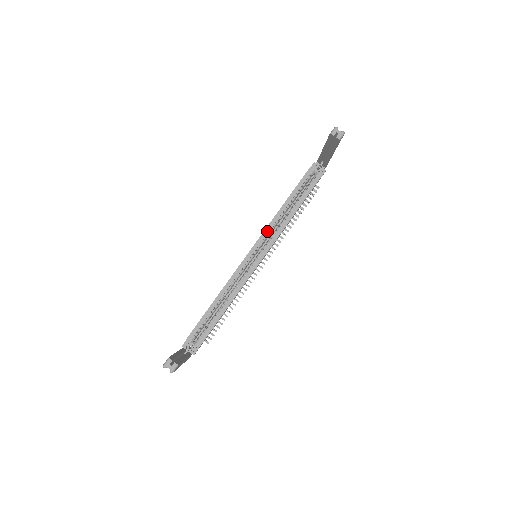
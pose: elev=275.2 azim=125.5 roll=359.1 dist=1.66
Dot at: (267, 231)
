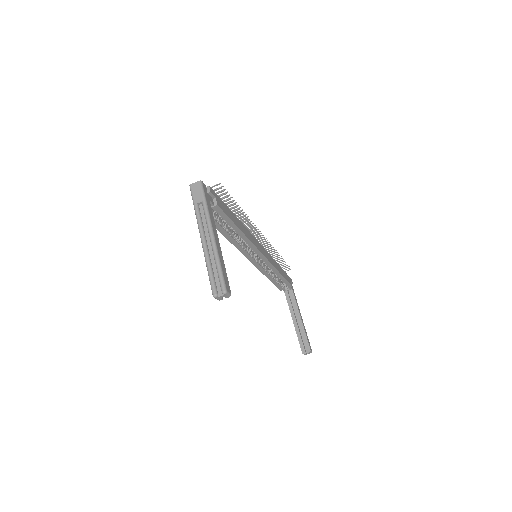
Dot at: (241, 249)
